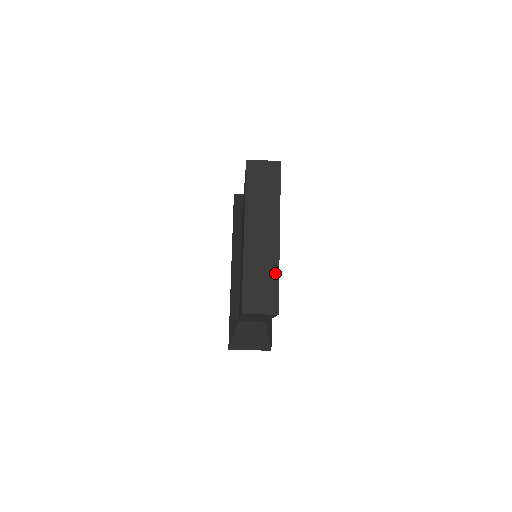
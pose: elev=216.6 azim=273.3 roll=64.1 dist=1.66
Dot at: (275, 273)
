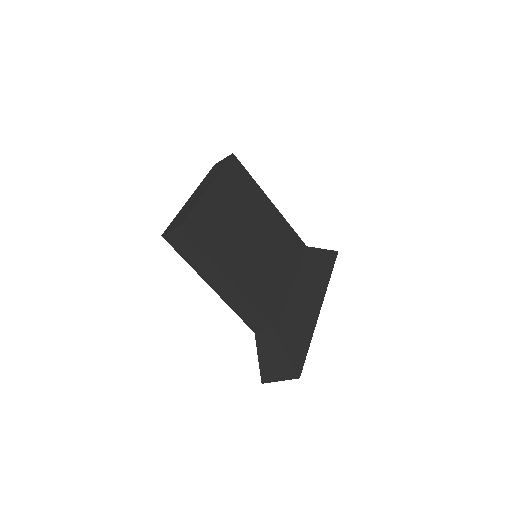
Dot at: (194, 205)
